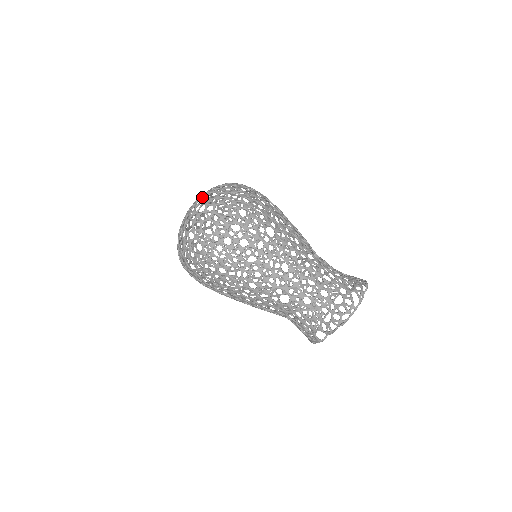
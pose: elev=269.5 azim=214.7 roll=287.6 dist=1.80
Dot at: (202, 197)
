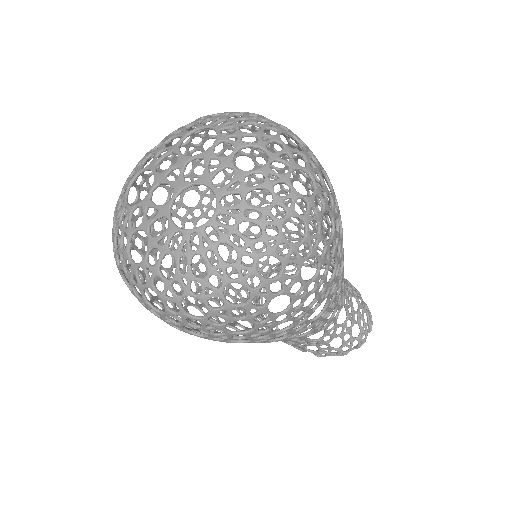
Dot at: (243, 255)
